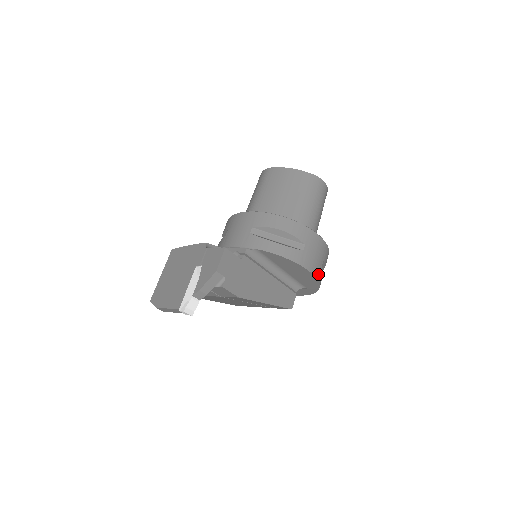
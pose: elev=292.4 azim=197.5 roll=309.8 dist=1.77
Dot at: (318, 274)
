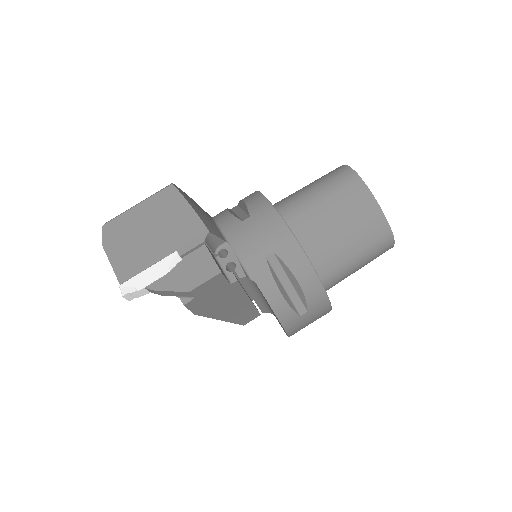
Dot at: (294, 333)
